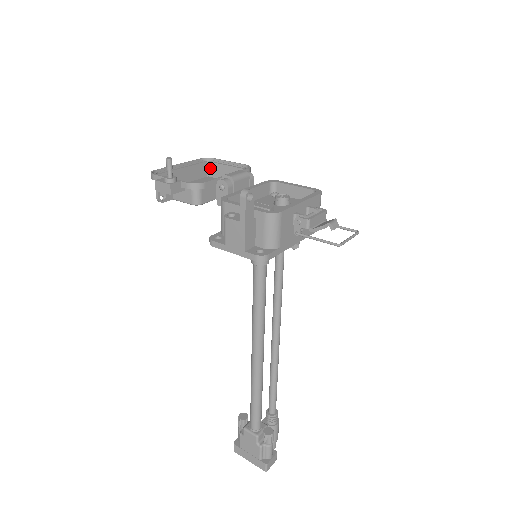
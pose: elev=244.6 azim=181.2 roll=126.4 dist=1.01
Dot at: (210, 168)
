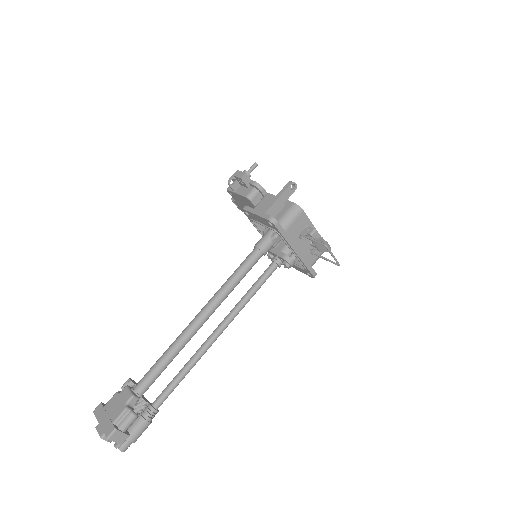
Dot at: occluded
